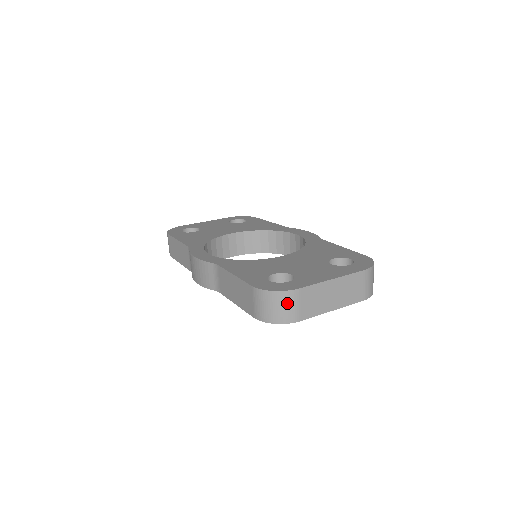
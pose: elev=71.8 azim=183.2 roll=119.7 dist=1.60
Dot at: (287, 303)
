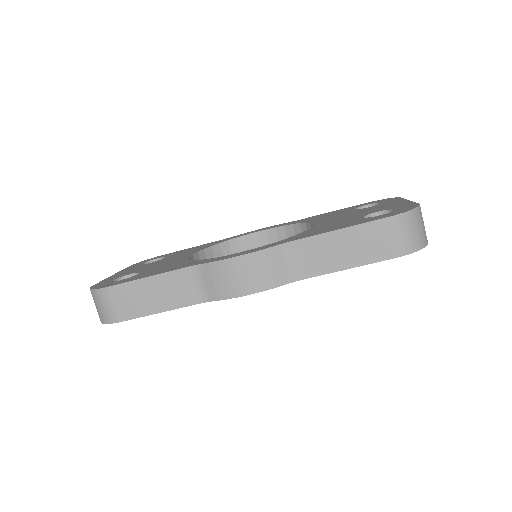
Dot at: (422, 220)
